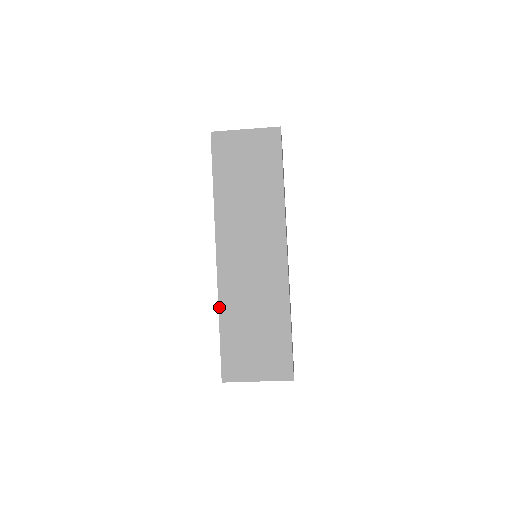
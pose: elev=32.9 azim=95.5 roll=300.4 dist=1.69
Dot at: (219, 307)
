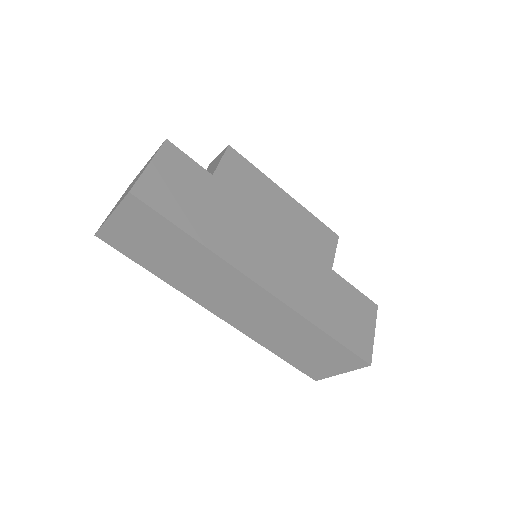
Dot at: (260, 344)
